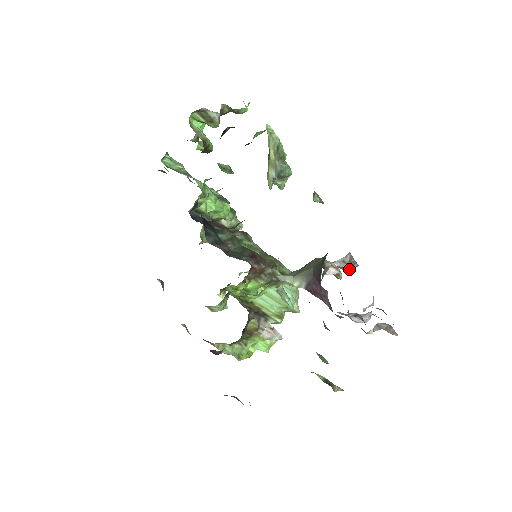
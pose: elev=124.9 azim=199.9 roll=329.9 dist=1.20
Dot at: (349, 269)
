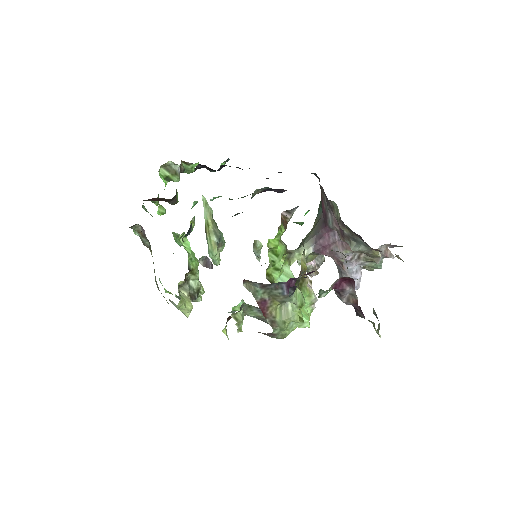
Dot at: (318, 268)
